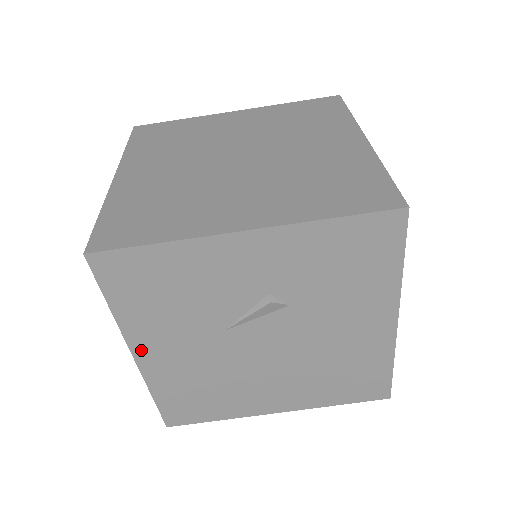
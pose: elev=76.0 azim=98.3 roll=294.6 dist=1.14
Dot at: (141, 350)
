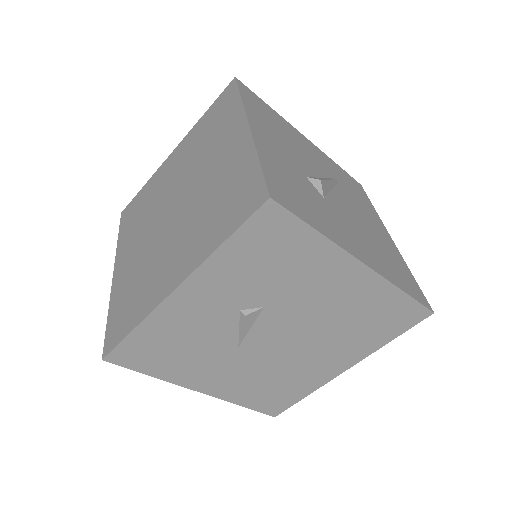
Dot at: (200, 386)
